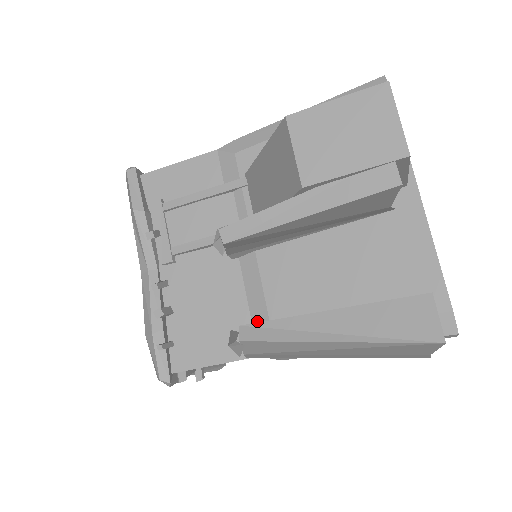
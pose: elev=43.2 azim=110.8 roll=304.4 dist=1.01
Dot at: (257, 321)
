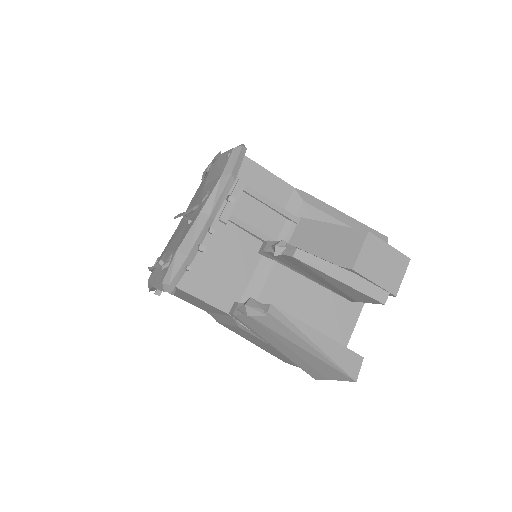
Dot at: (247, 297)
